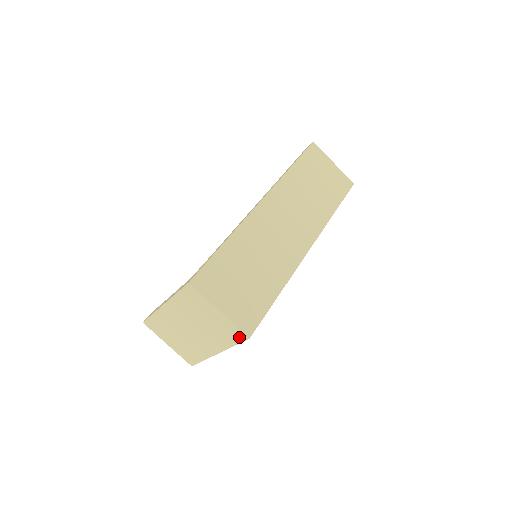
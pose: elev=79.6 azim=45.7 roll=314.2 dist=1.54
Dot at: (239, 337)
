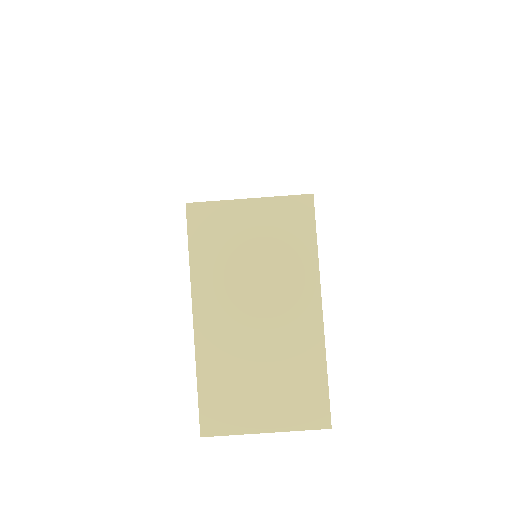
Dot at: (304, 213)
